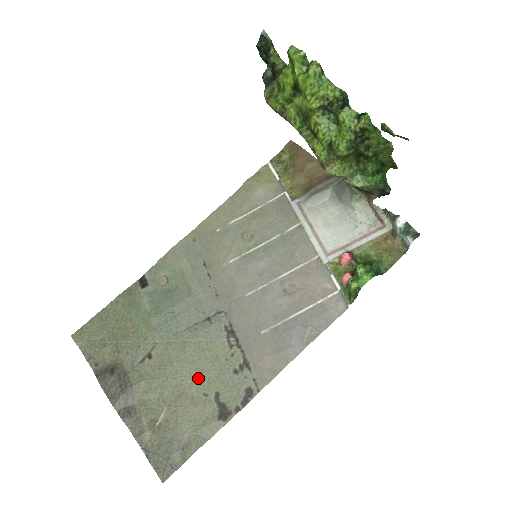
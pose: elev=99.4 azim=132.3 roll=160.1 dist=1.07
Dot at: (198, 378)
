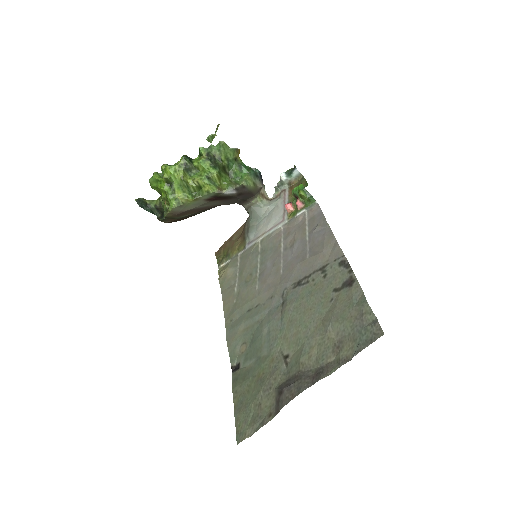
Dot at: (317, 307)
